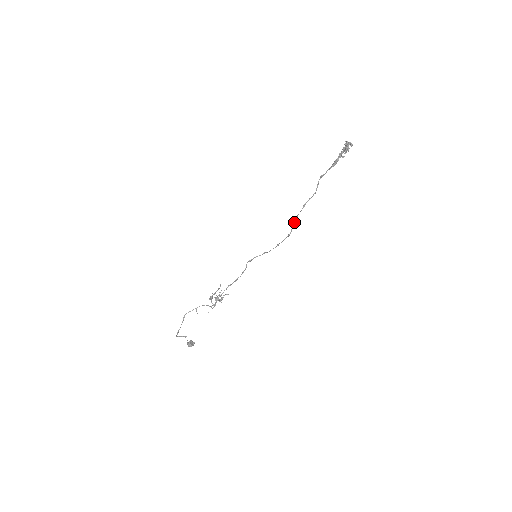
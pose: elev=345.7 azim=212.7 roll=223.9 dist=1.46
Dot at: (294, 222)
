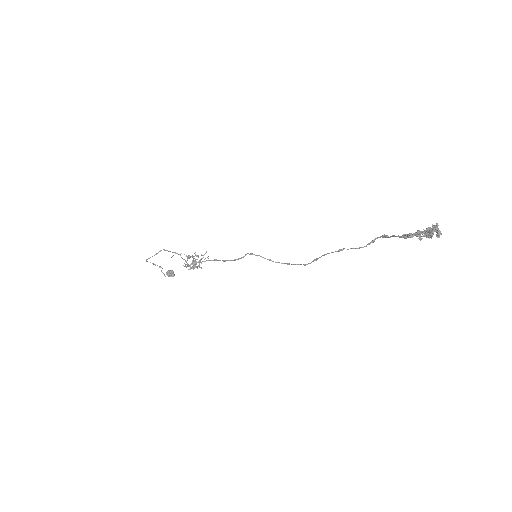
Dot at: occluded
